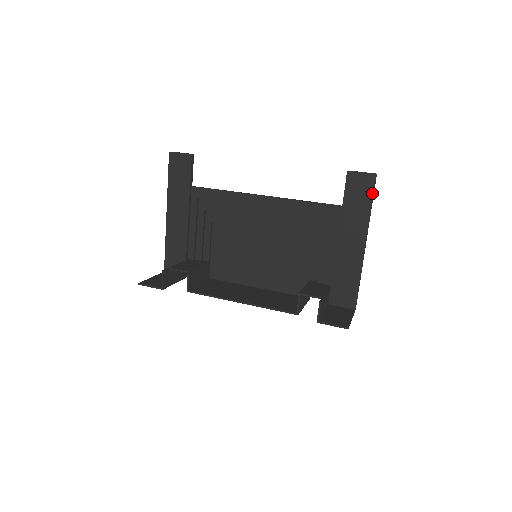
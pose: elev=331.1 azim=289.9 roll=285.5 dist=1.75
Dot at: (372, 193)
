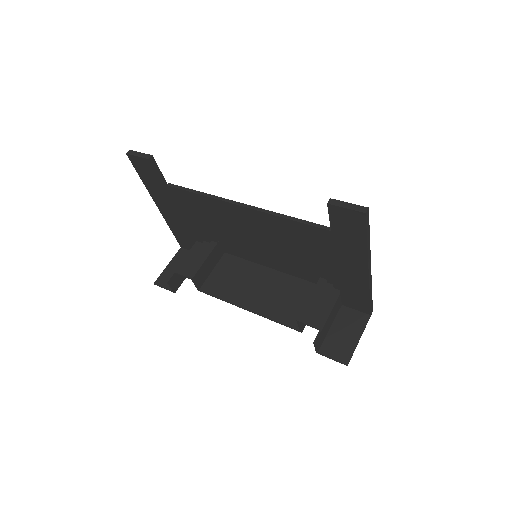
Dot at: (365, 230)
